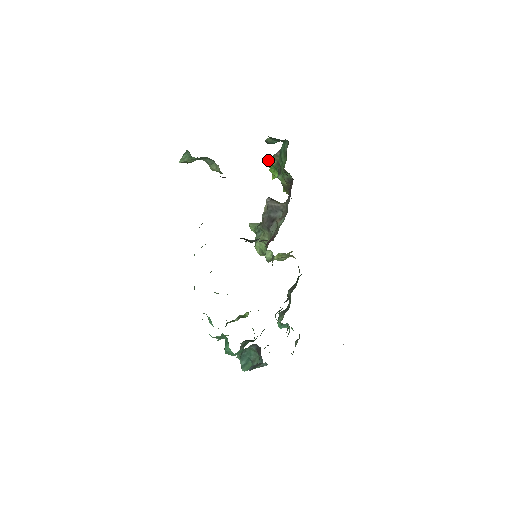
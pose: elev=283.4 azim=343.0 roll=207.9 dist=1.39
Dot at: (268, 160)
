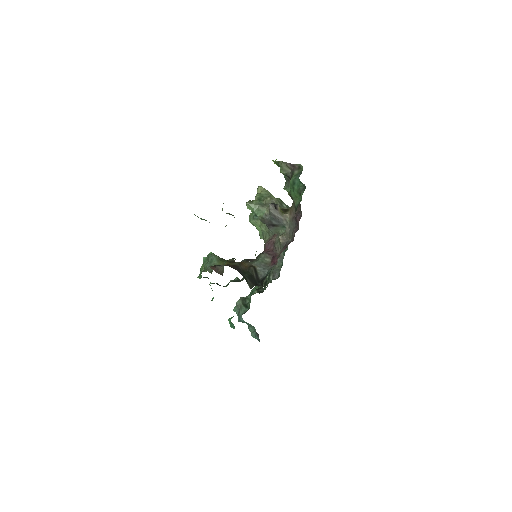
Dot at: (276, 162)
